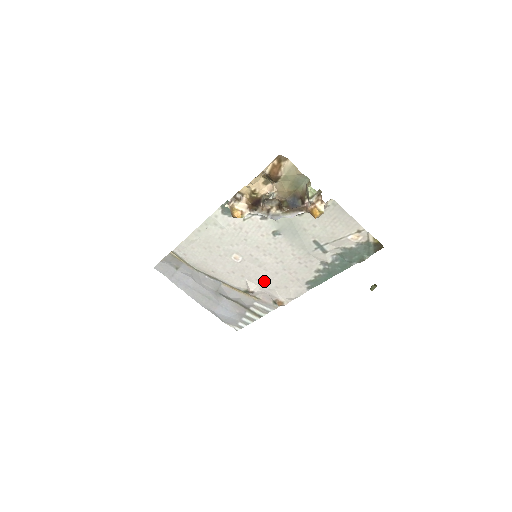
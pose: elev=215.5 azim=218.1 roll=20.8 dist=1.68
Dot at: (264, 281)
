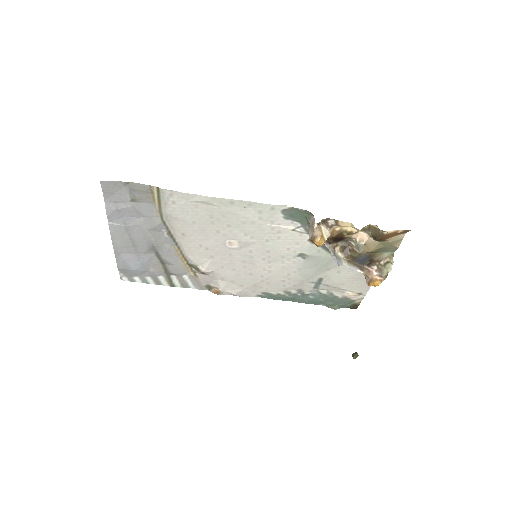
Dot at: (228, 272)
